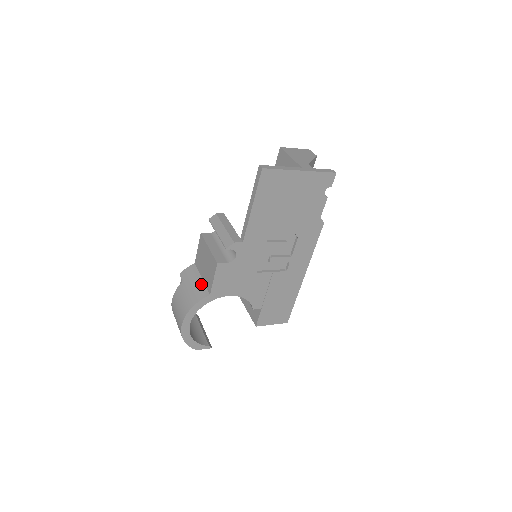
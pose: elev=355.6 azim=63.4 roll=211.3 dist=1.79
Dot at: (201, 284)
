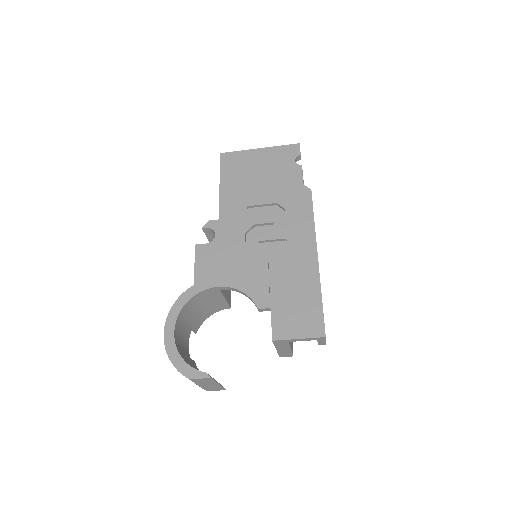
Dot at: occluded
